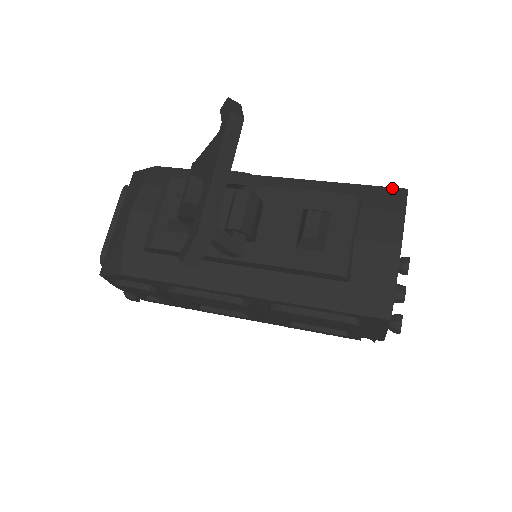
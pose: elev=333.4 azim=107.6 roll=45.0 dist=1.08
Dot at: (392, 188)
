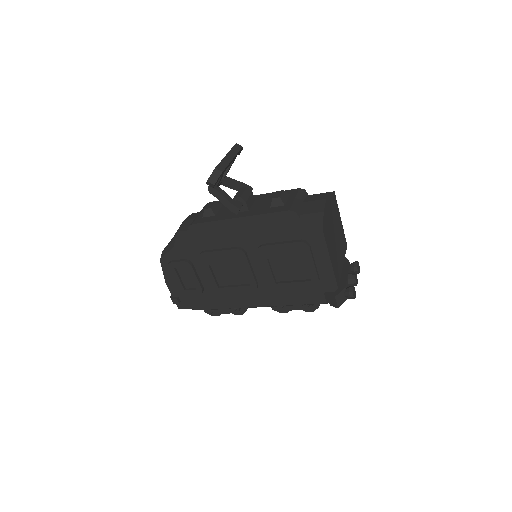
Dot at: (326, 192)
